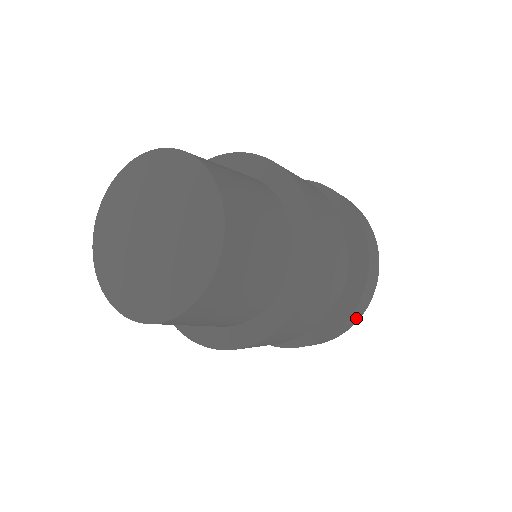
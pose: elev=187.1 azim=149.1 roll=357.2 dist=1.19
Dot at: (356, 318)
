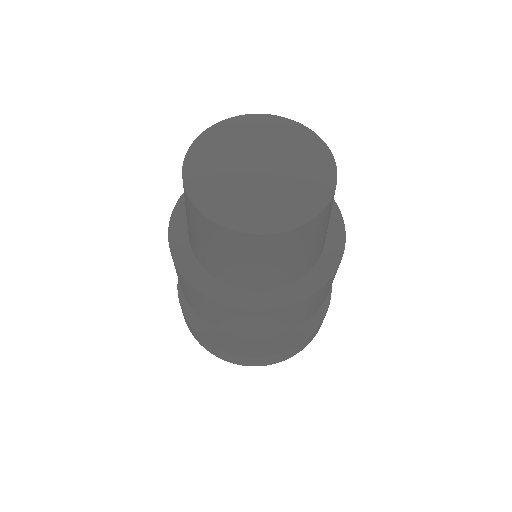
Dot at: occluded
